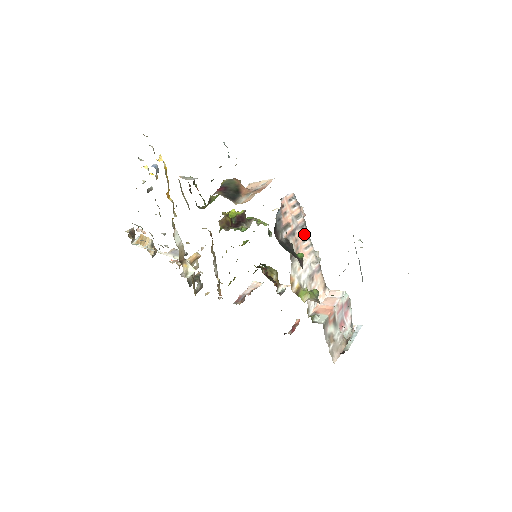
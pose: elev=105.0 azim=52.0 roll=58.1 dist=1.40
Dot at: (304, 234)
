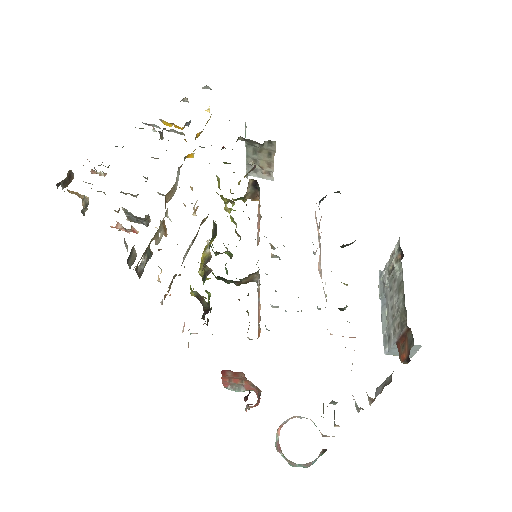
Dot at: (320, 258)
